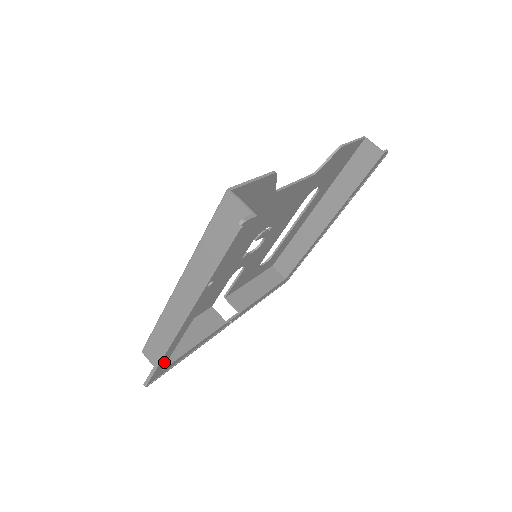
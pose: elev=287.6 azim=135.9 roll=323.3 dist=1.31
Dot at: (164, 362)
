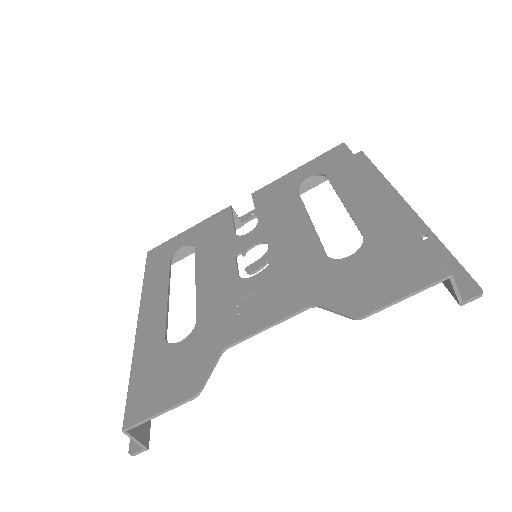
Dot at: occluded
